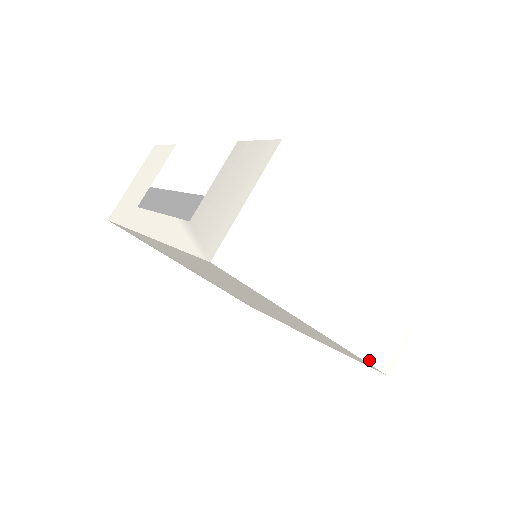
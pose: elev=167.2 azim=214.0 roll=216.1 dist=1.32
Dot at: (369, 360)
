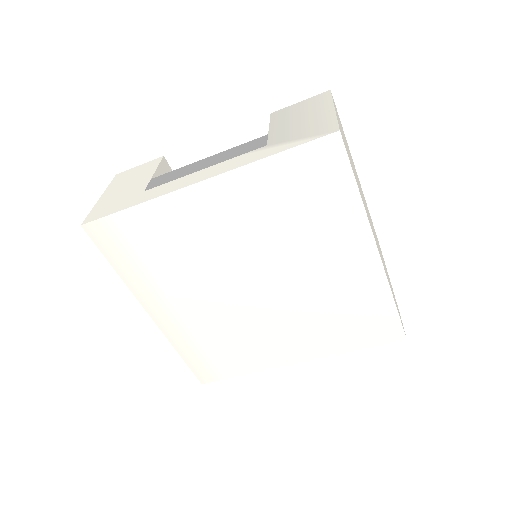
Dot at: (398, 312)
